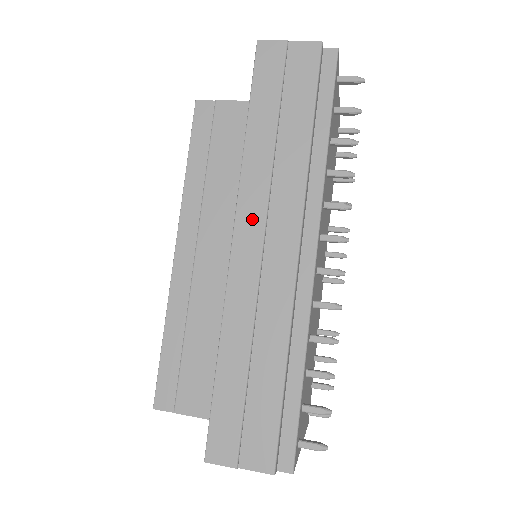
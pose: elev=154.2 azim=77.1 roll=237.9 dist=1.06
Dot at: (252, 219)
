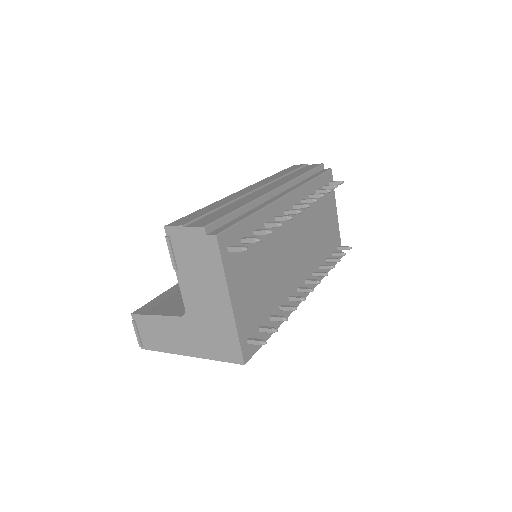
Dot at: (258, 185)
